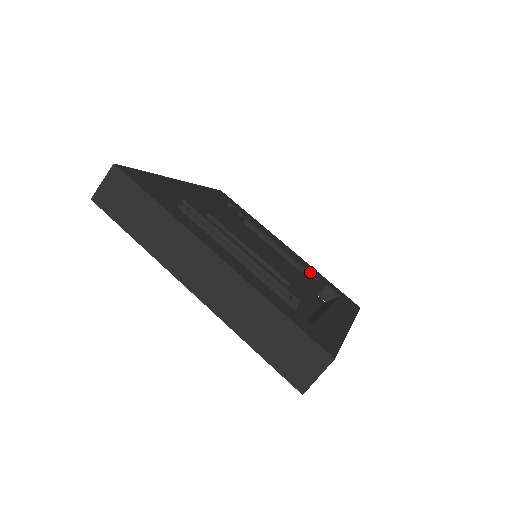
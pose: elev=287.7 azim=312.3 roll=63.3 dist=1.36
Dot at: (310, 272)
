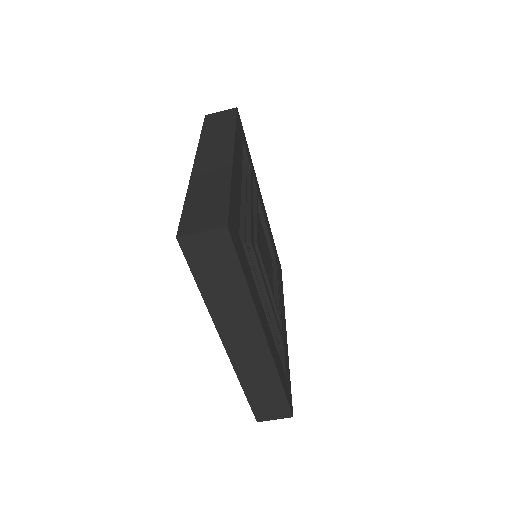
Dot at: (275, 254)
